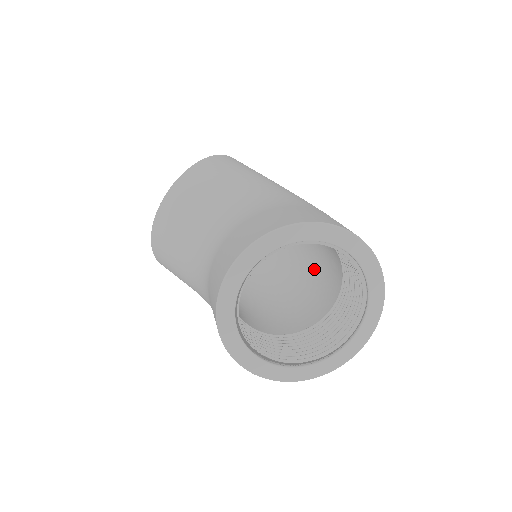
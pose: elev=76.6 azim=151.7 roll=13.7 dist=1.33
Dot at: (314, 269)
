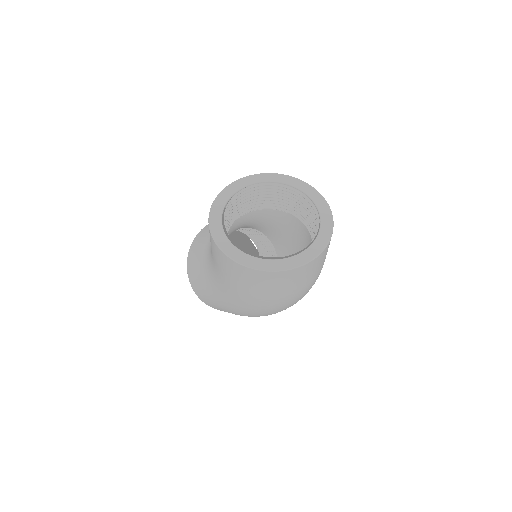
Dot at: occluded
